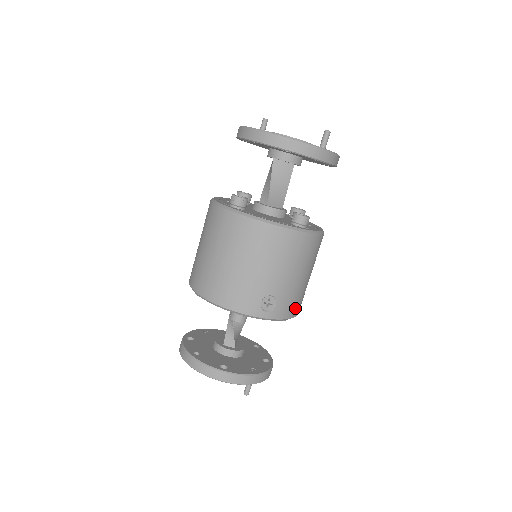
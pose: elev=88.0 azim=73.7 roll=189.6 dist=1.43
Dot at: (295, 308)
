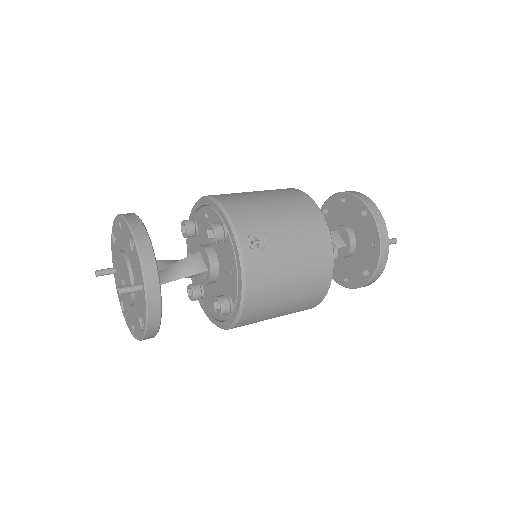
Dot at: (257, 289)
